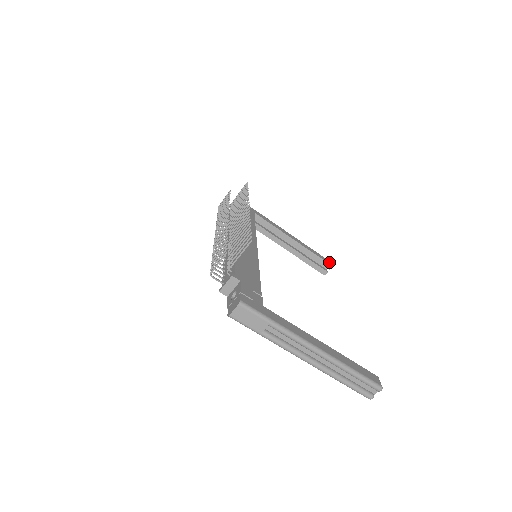
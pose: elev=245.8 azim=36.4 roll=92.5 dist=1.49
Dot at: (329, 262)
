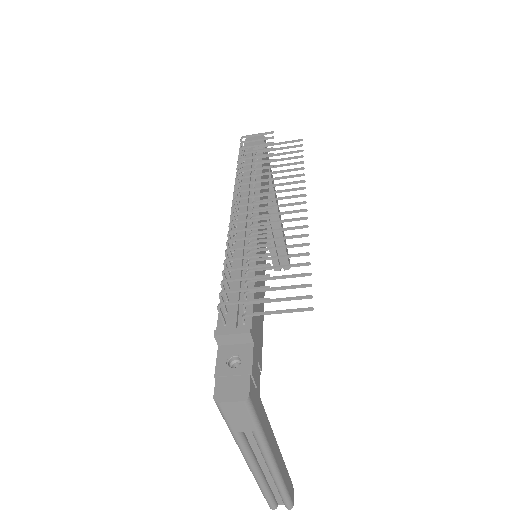
Dot at: occluded
